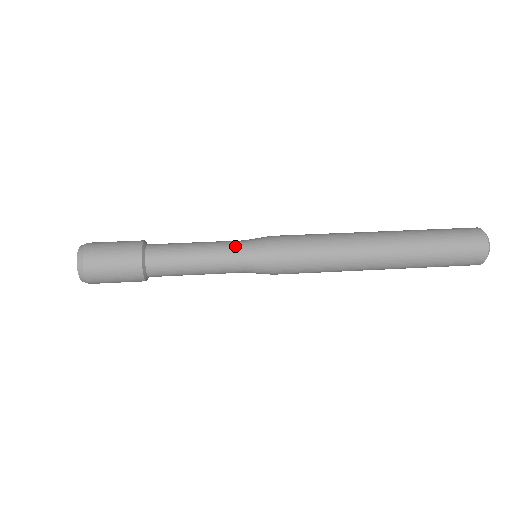
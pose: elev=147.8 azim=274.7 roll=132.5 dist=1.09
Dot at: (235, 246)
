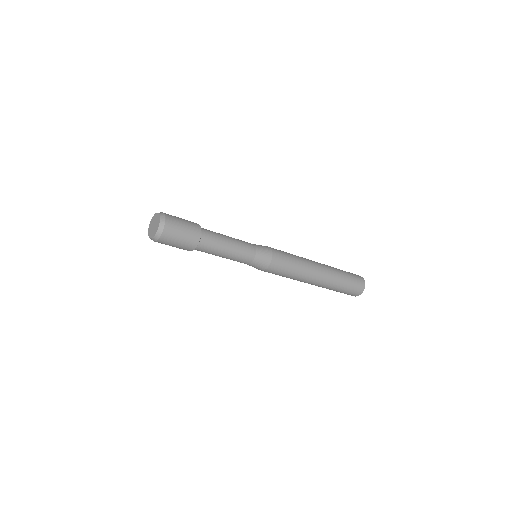
Dot at: occluded
